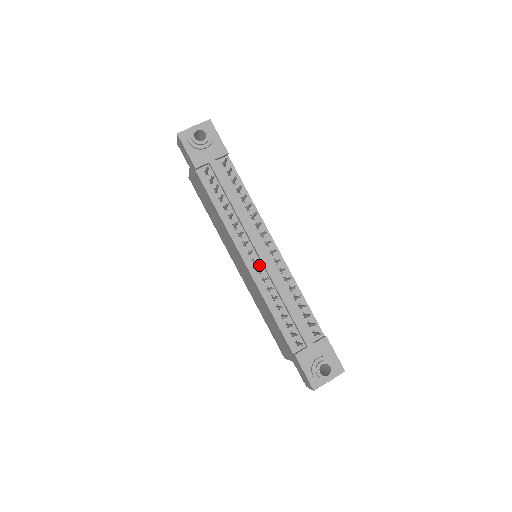
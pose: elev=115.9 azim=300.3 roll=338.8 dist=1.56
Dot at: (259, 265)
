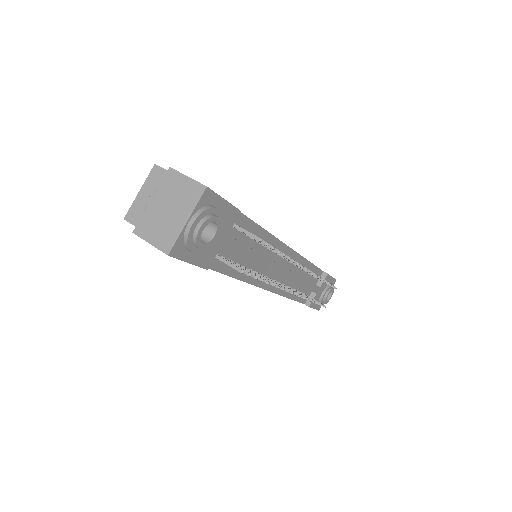
Dot at: (279, 279)
